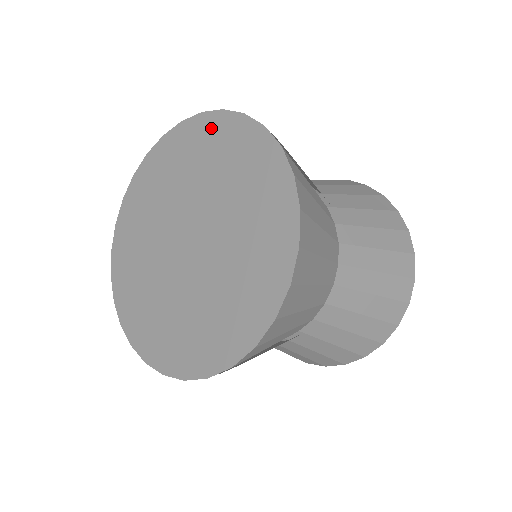
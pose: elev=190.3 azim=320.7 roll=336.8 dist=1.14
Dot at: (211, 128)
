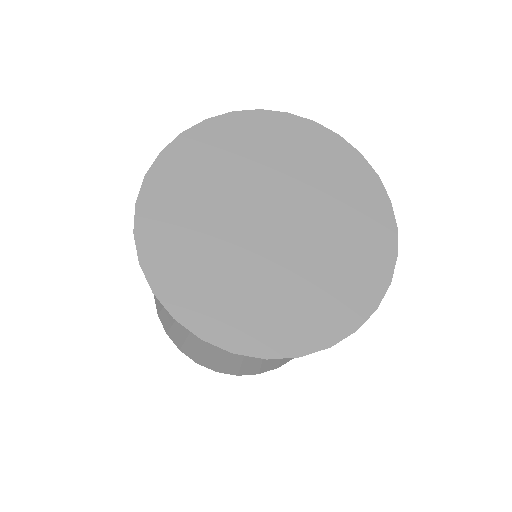
Dot at: (229, 128)
